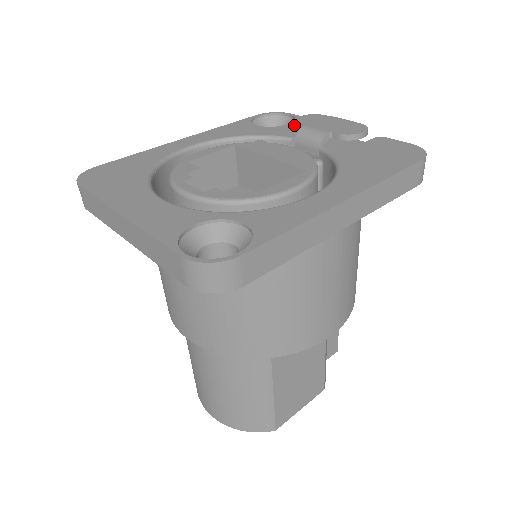
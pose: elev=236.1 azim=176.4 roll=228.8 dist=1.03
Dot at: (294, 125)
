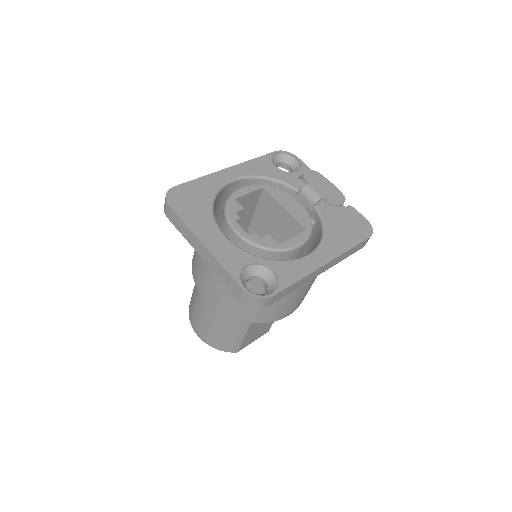
Dot at: (300, 174)
